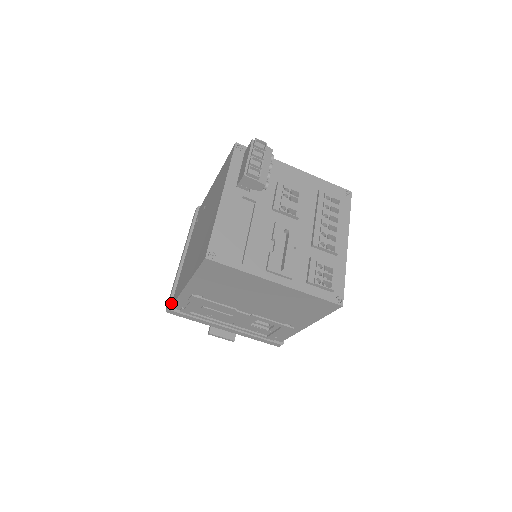
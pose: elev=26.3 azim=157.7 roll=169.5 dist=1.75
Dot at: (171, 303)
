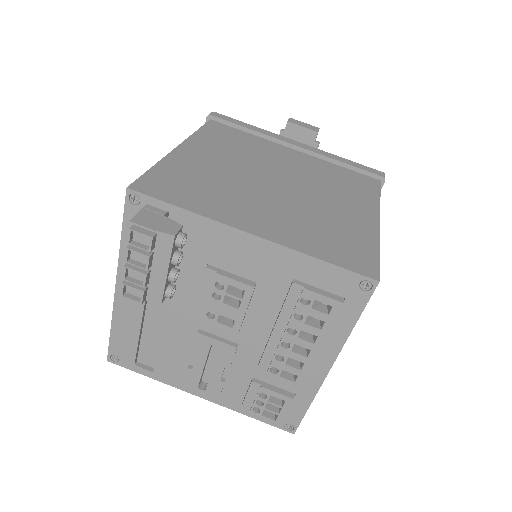
Dot at: occluded
